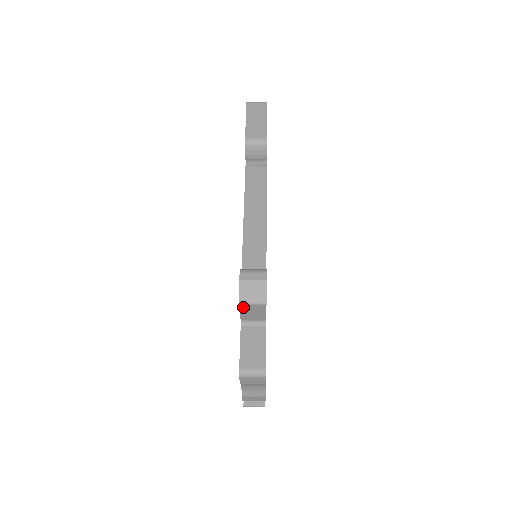
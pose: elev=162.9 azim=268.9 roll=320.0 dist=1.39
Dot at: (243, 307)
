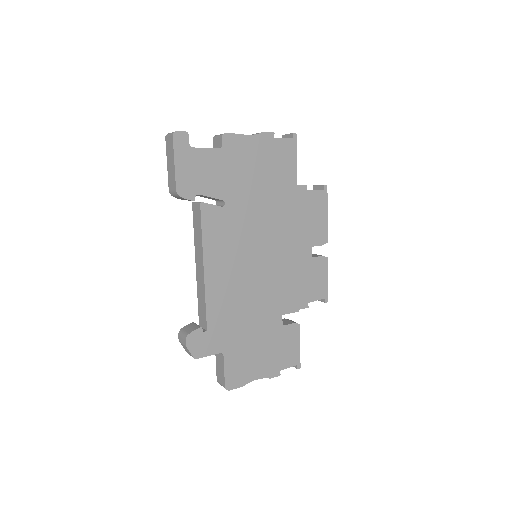
Dot at: occluded
